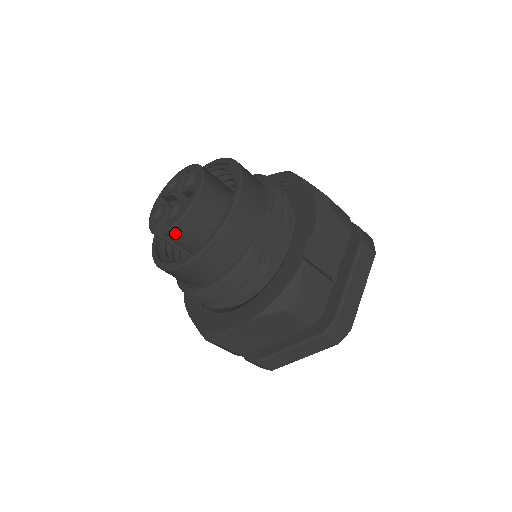
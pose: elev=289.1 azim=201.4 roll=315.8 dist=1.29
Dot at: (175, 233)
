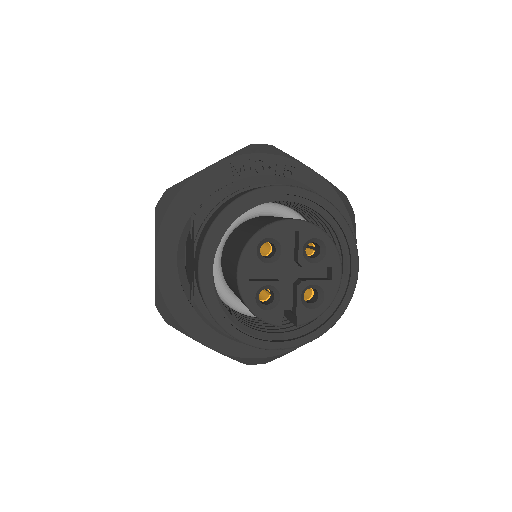
Dot at: occluded
